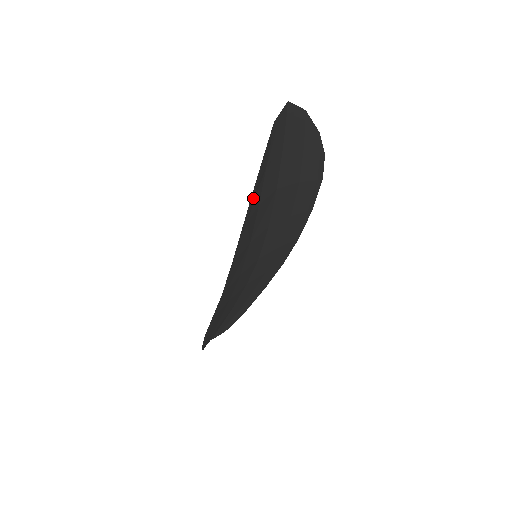
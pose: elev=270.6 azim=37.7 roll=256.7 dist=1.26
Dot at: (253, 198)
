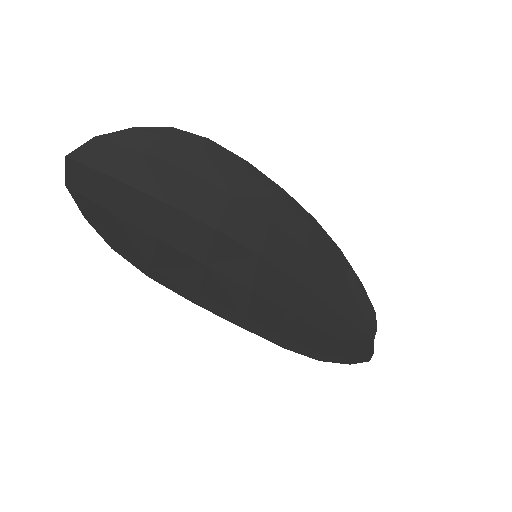
Dot at: (125, 247)
